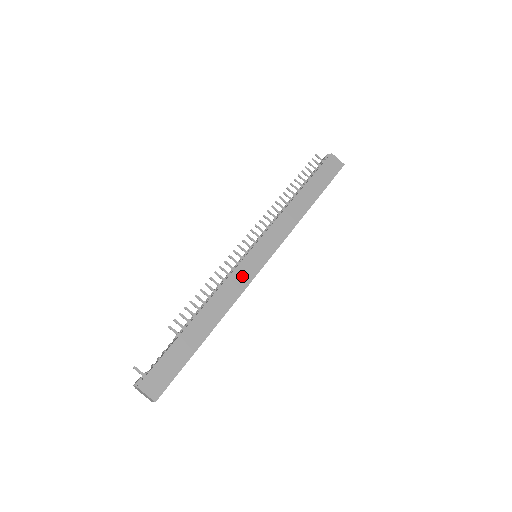
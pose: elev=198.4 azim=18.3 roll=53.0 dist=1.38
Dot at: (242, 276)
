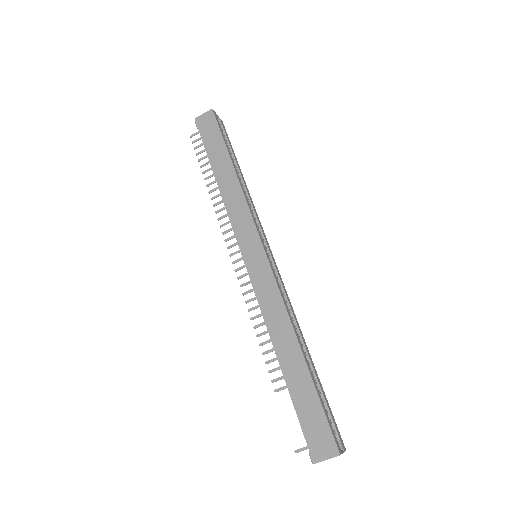
Dot at: (264, 285)
